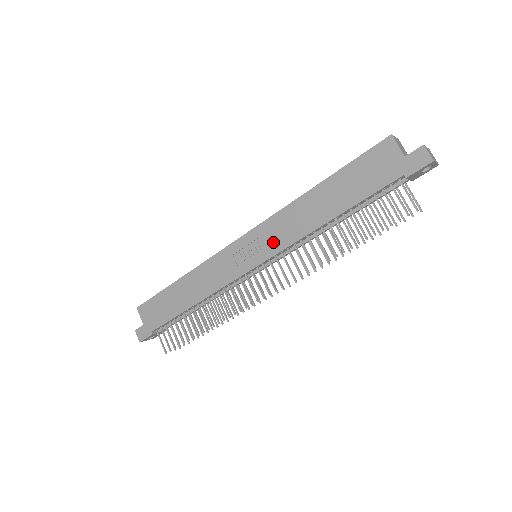
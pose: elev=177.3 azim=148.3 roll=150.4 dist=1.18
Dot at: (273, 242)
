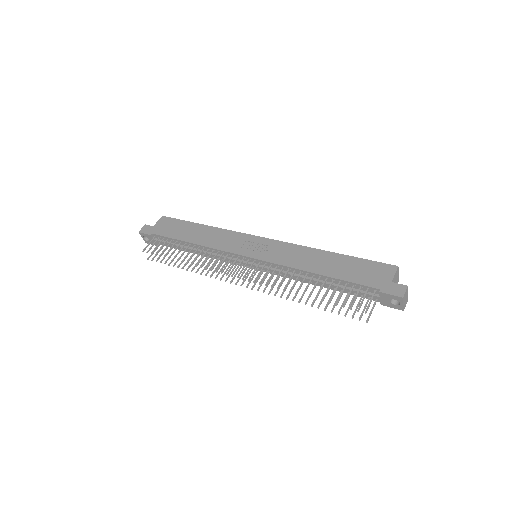
Dot at: (274, 255)
